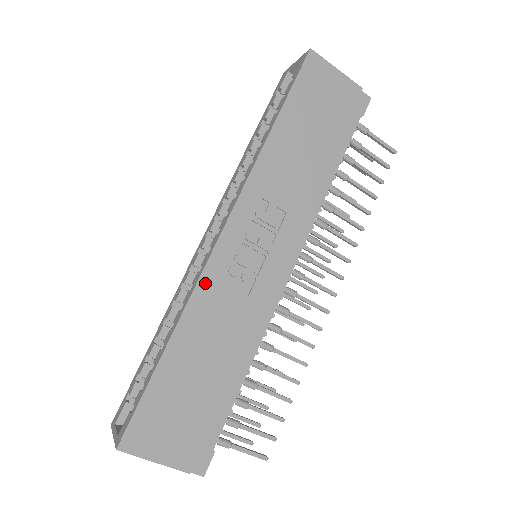
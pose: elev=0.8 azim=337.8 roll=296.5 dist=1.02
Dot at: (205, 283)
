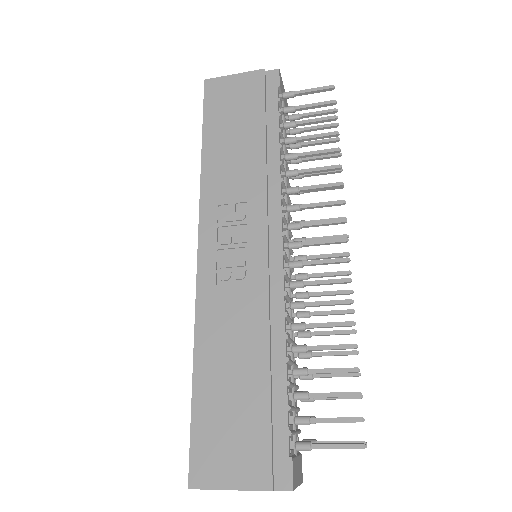
Dot at: (203, 300)
